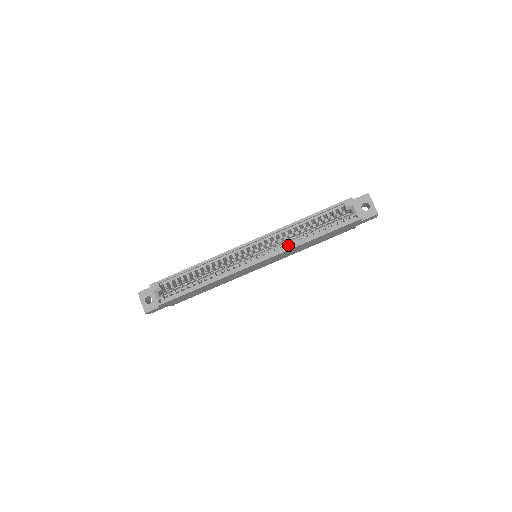
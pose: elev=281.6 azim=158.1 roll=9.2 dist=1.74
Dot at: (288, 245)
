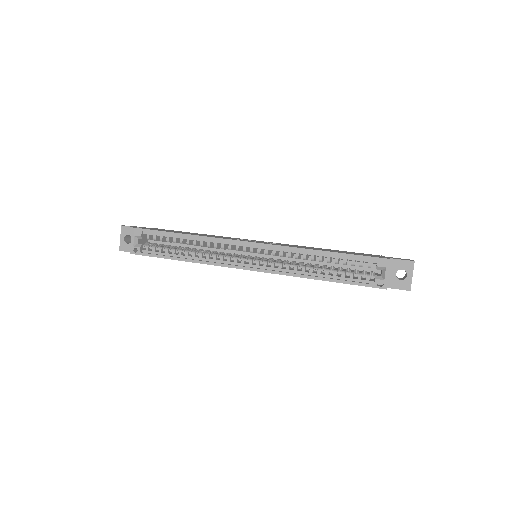
Dot at: occluded
